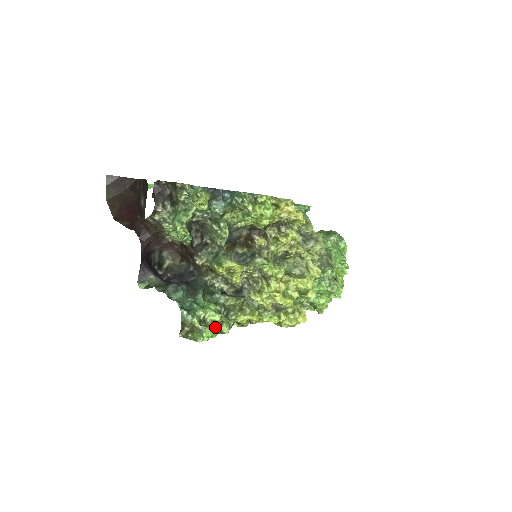
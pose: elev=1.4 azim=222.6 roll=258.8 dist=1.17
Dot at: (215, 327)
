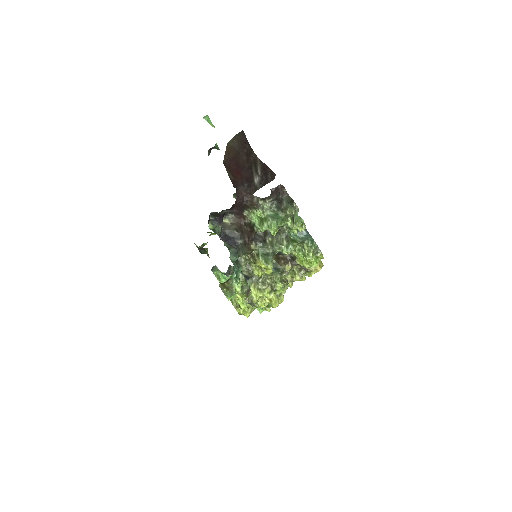
Dot at: occluded
